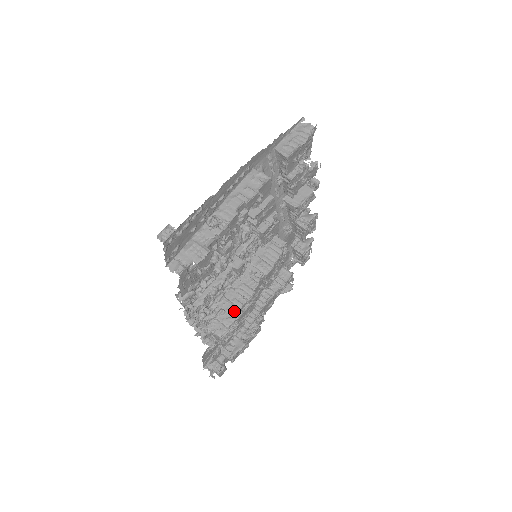
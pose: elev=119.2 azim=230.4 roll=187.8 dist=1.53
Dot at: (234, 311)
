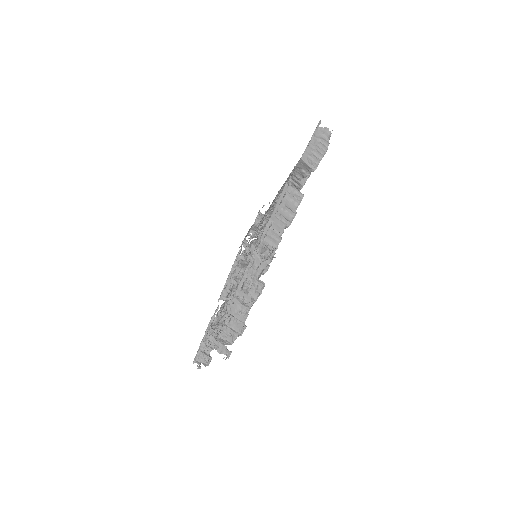
Dot at: (241, 315)
